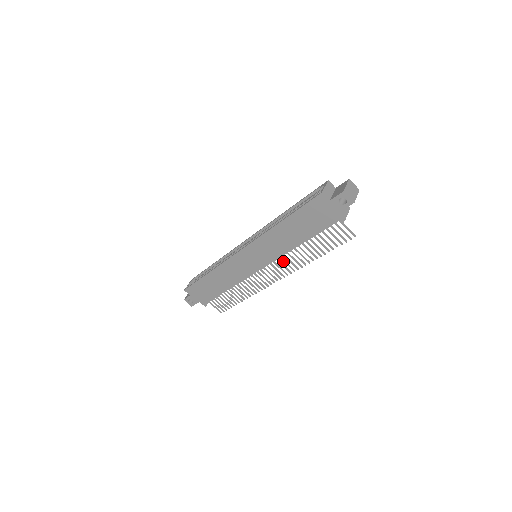
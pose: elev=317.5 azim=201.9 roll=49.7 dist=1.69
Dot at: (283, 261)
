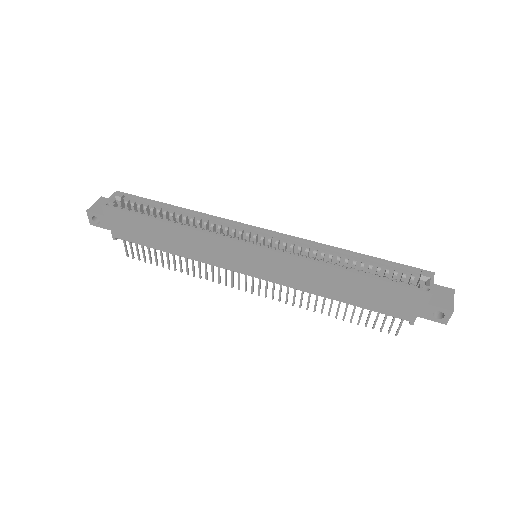
Dot at: (287, 288)
